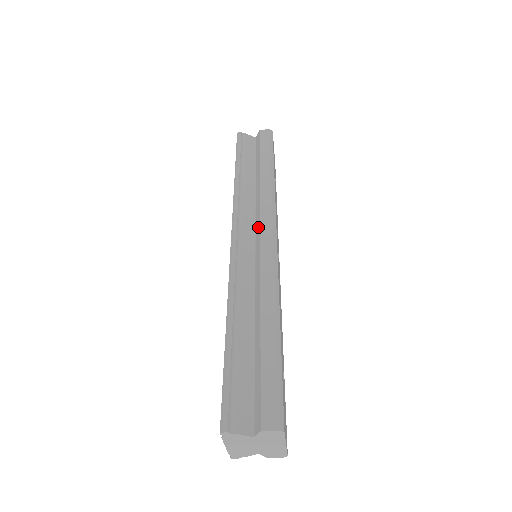
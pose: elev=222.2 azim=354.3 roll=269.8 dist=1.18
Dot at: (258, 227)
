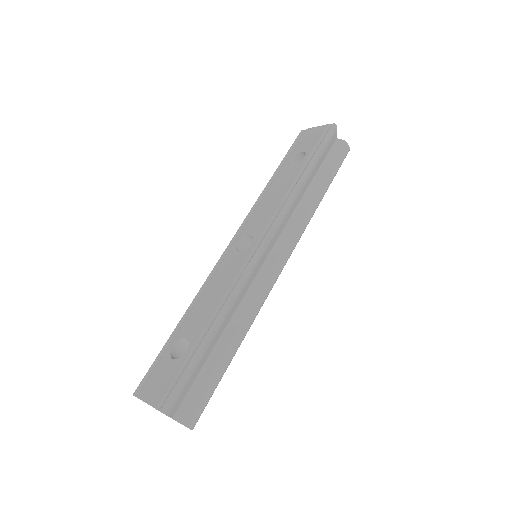
Dot at: (281, 248)
